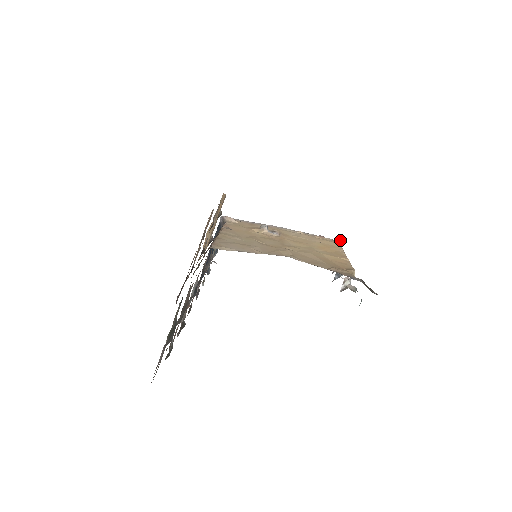
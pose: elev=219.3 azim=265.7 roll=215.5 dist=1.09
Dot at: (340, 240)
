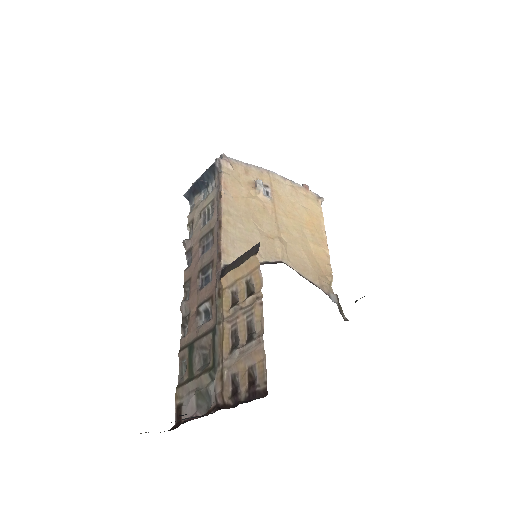
Dot at: (322, 198)
